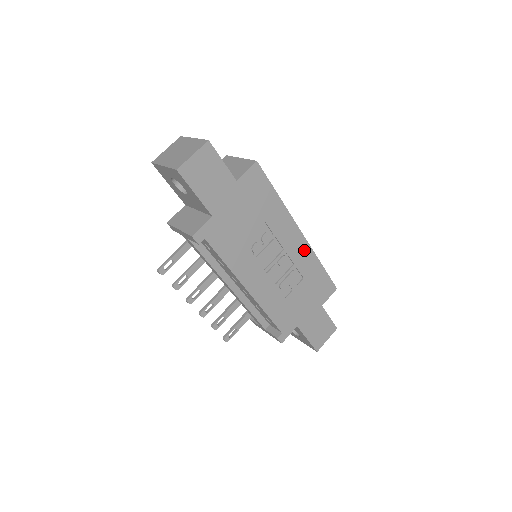
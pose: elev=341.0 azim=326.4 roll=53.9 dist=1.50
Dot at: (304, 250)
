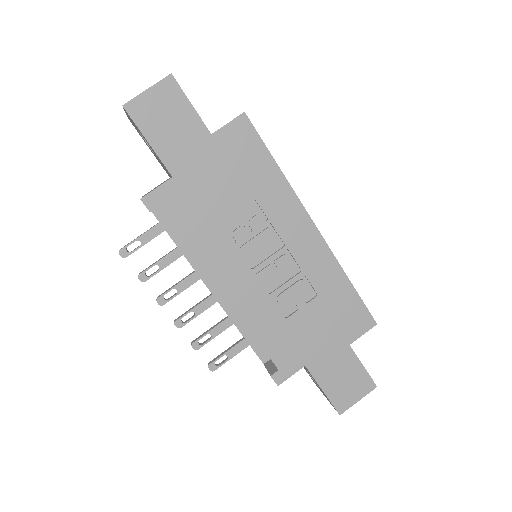
Dot at: (319, 253)
